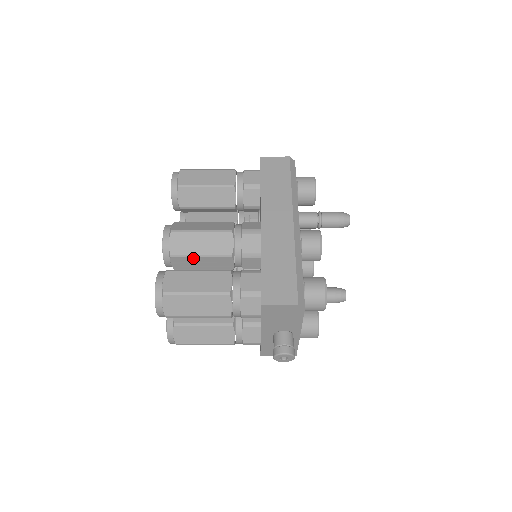
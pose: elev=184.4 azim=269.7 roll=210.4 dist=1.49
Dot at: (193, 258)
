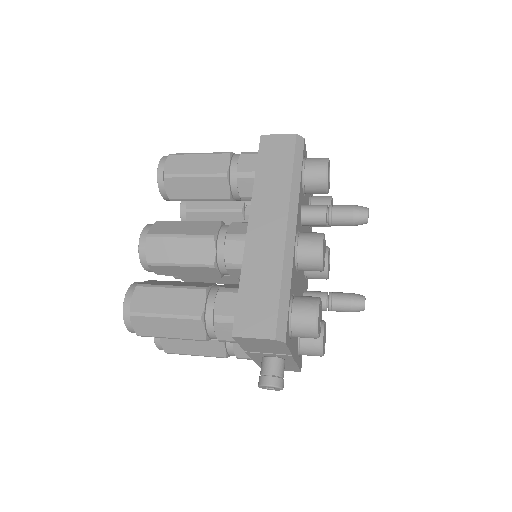
Dot at: (172, 267)
